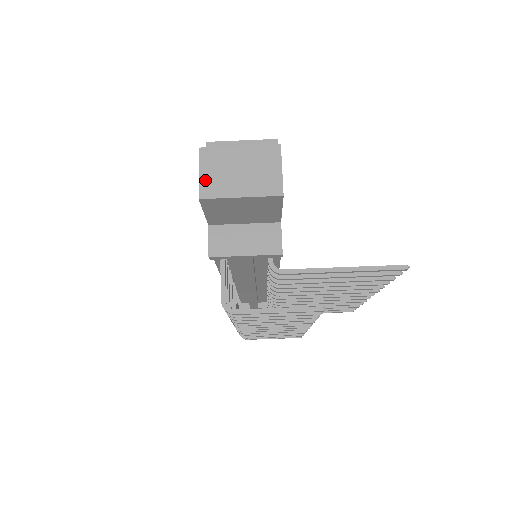
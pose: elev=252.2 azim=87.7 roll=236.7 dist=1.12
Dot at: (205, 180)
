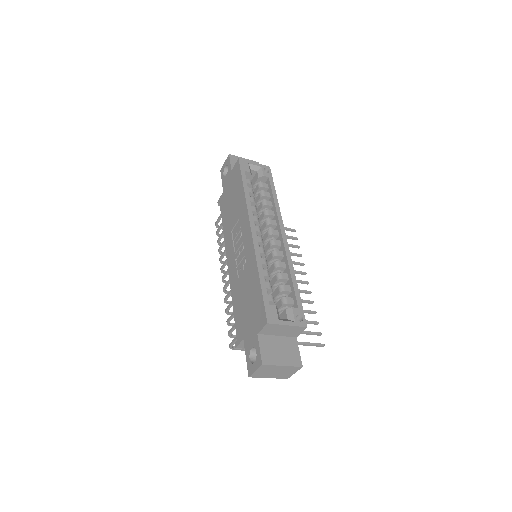
Dot at: (256, 373)
